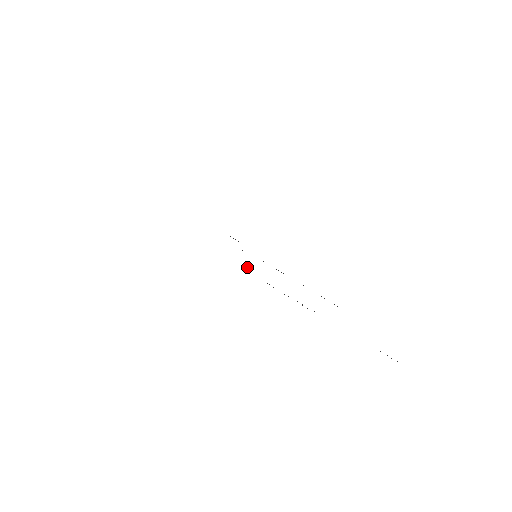
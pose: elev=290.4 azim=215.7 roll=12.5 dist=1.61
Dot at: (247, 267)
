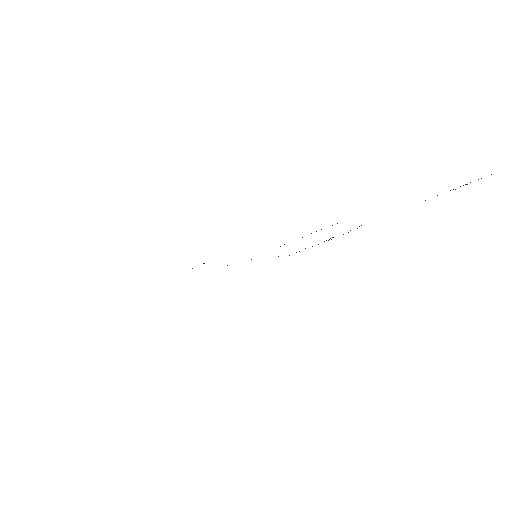
Dot at: occluded
